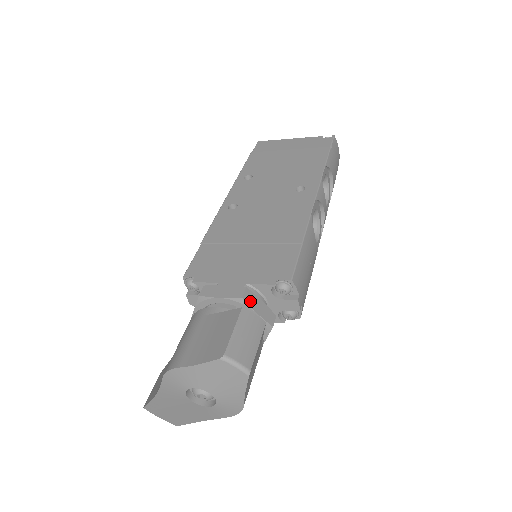
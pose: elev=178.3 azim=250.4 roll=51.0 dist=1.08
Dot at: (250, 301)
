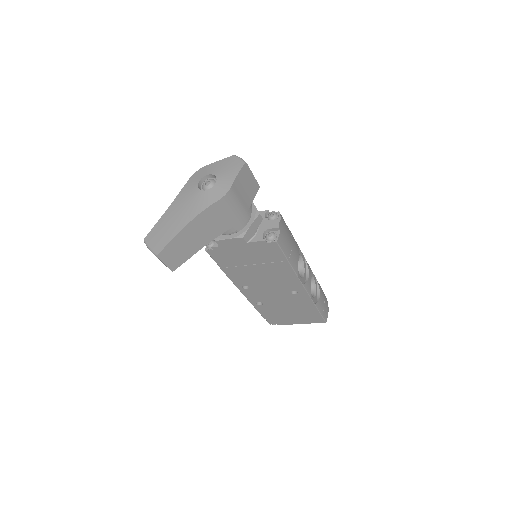
Dot at: occluded
